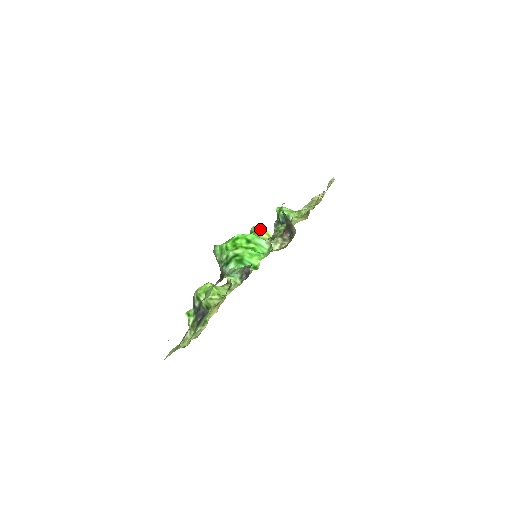
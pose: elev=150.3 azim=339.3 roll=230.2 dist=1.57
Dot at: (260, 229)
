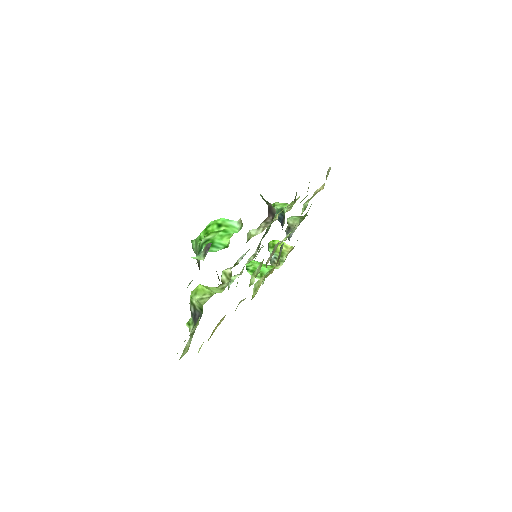
Dot at: (276, 242)
